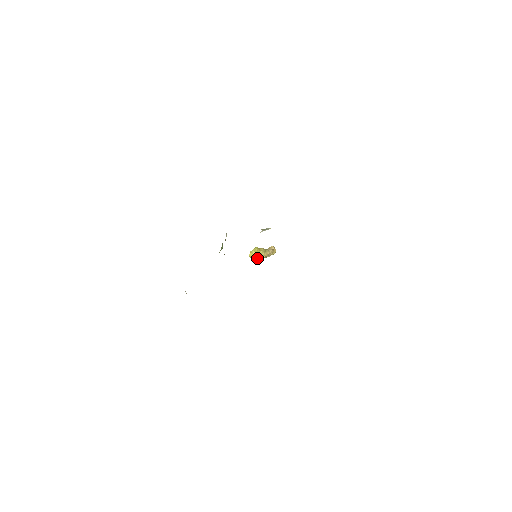
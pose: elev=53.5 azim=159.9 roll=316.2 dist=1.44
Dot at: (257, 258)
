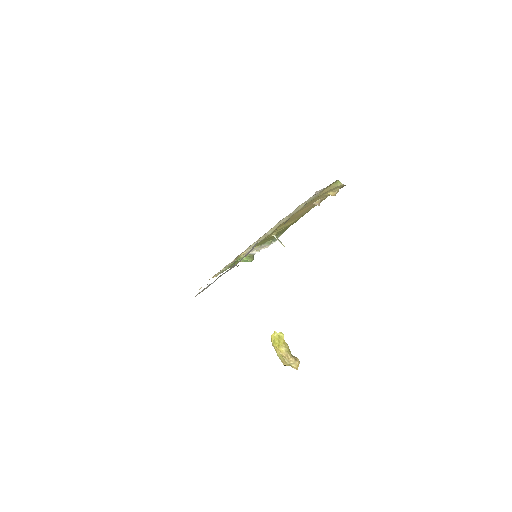
Dot at: (275, 344)
